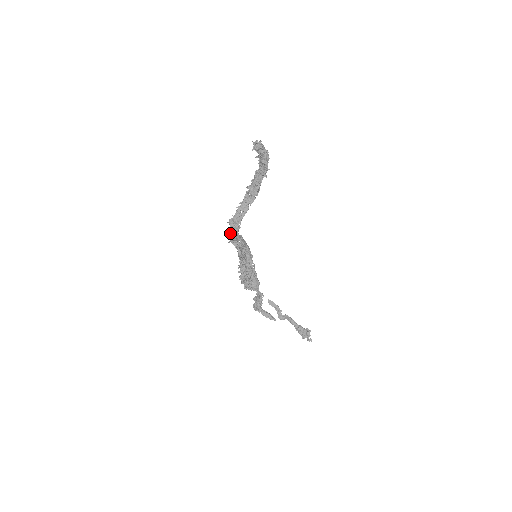
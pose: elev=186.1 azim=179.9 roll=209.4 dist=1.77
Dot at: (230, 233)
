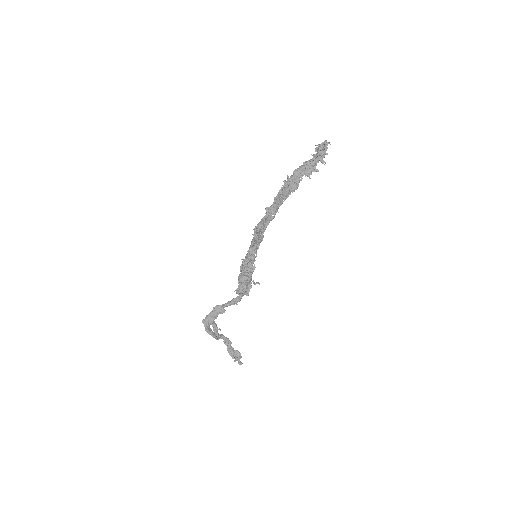
Dot at: (263, 222)
